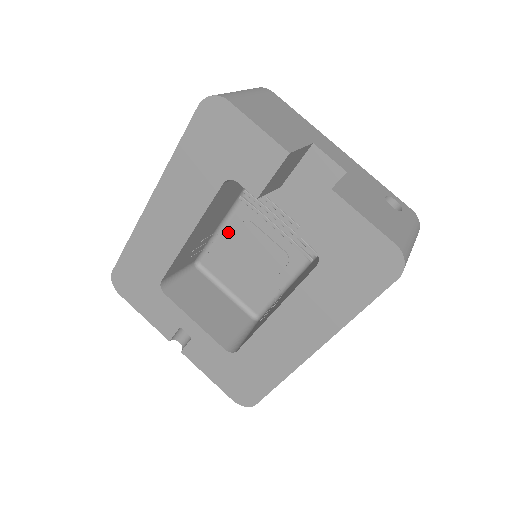
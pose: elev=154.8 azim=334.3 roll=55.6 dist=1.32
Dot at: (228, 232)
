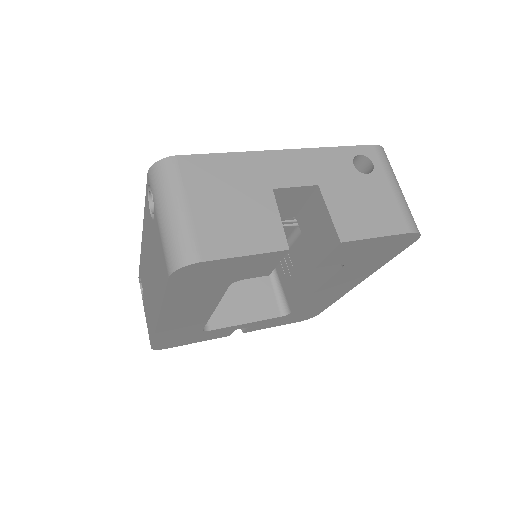
Dot at: occluded
